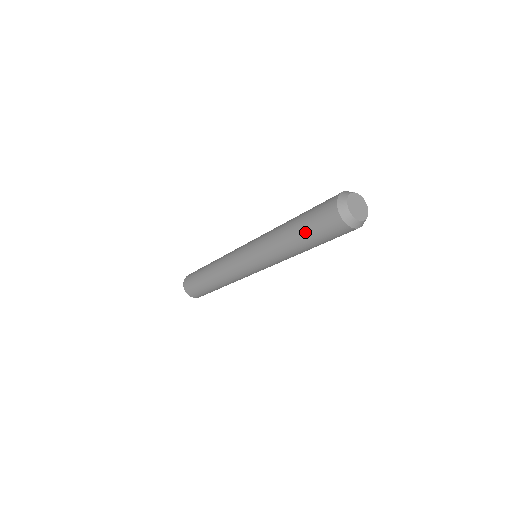
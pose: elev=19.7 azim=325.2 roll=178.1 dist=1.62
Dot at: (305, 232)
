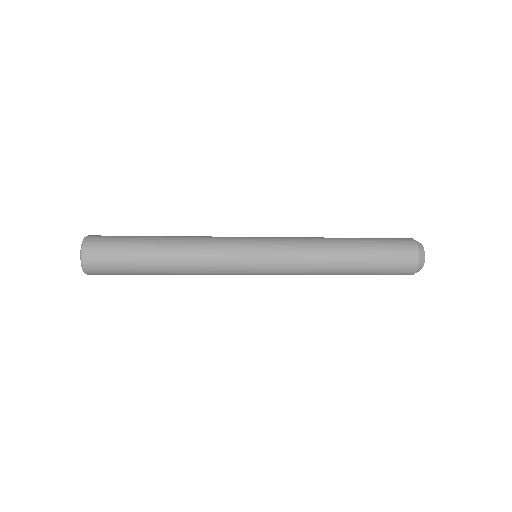
Dot at: (369, 270)
